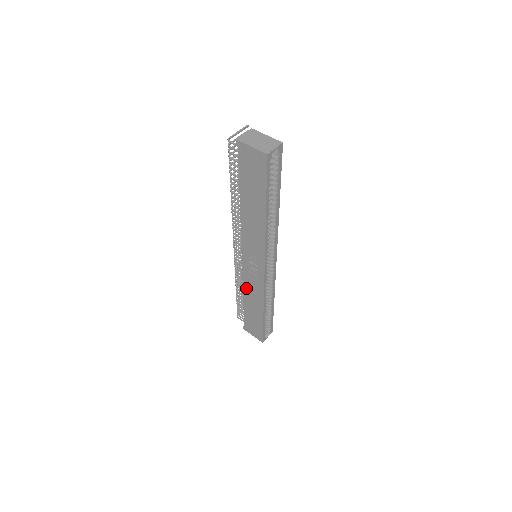
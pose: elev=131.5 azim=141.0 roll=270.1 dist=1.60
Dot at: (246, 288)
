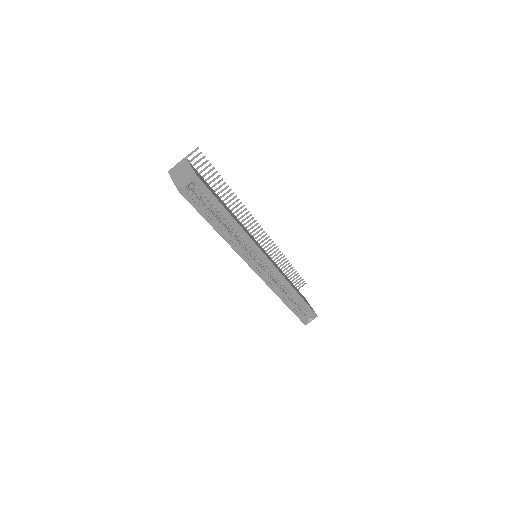
Dot at: occluded
